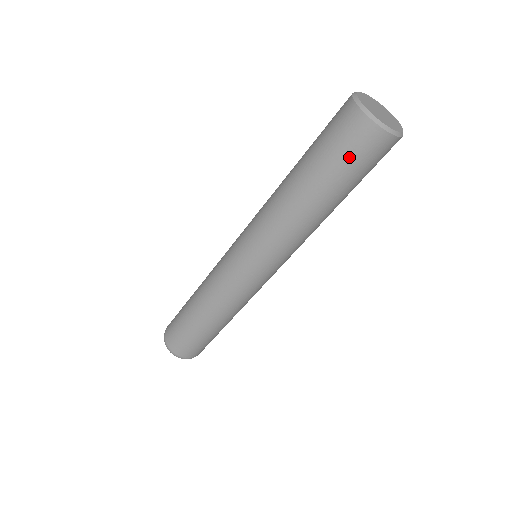
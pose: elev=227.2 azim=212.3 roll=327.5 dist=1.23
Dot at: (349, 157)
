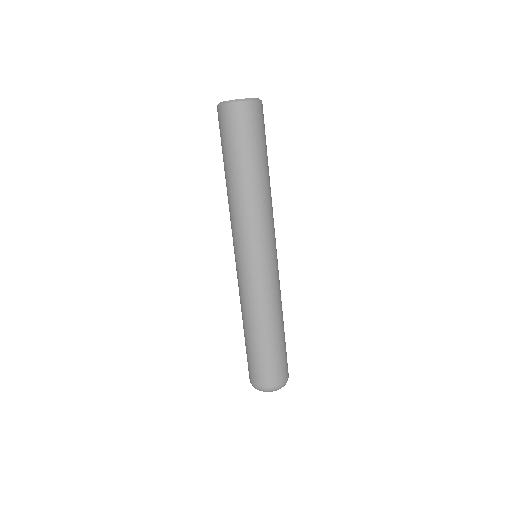
Dot at: (223, 135)
